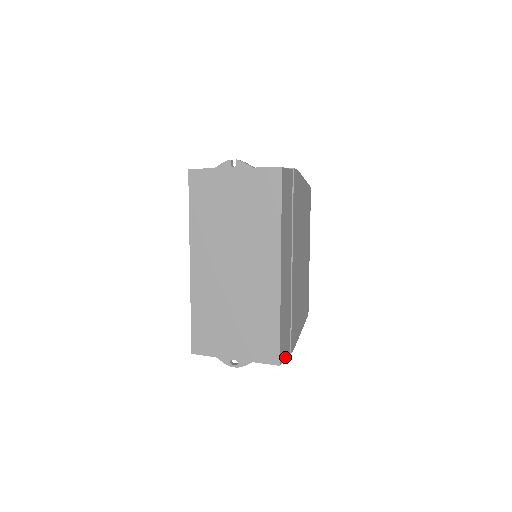
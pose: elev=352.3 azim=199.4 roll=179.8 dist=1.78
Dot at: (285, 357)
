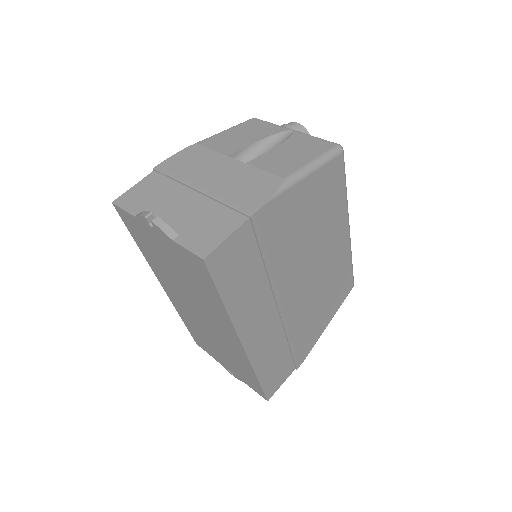
Dot at: (282, 383)
